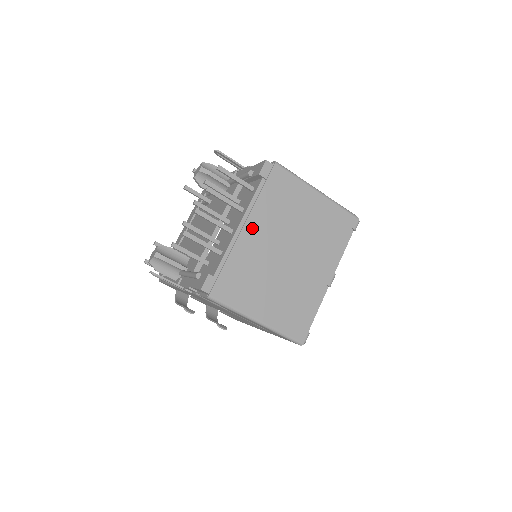
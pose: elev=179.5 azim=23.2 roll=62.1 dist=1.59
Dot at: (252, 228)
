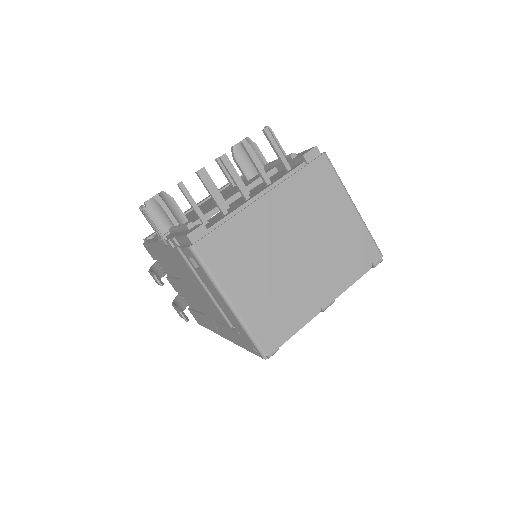
Dot at: (271, 202)
